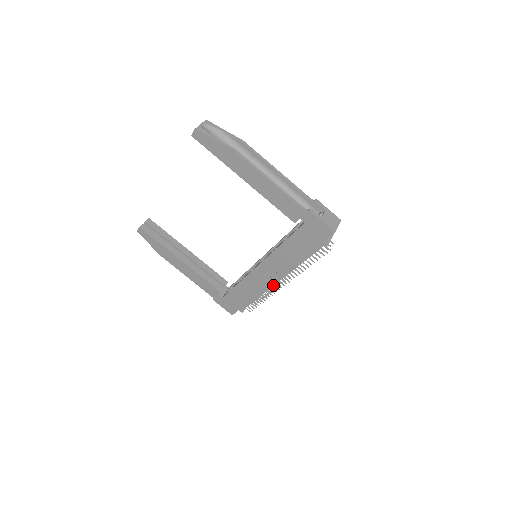
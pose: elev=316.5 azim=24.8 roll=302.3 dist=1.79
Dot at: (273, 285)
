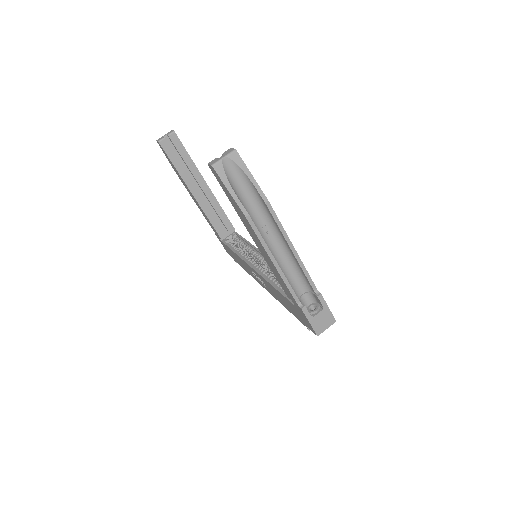
Dot at: (261, 285)
